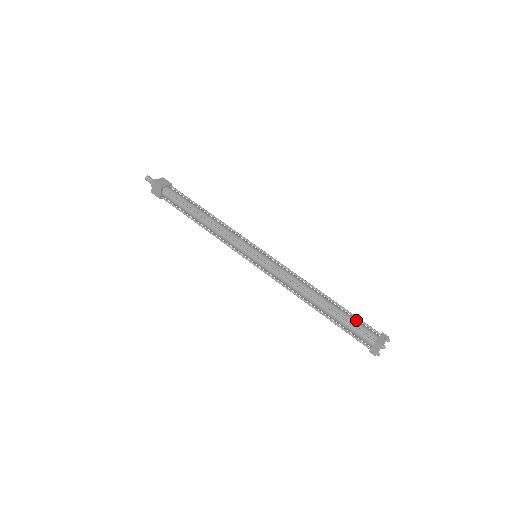
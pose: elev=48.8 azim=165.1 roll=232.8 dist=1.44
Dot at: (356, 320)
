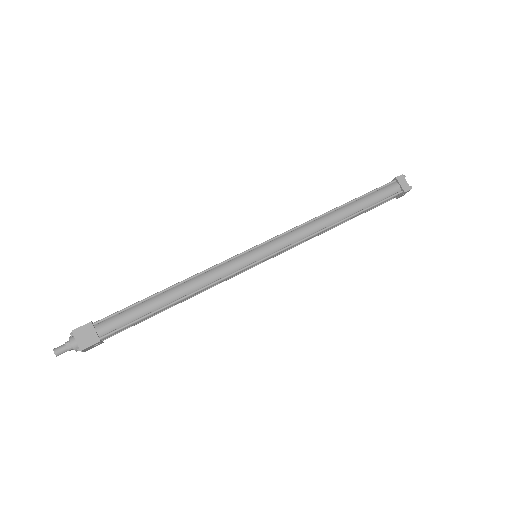
Dot at: occluded
